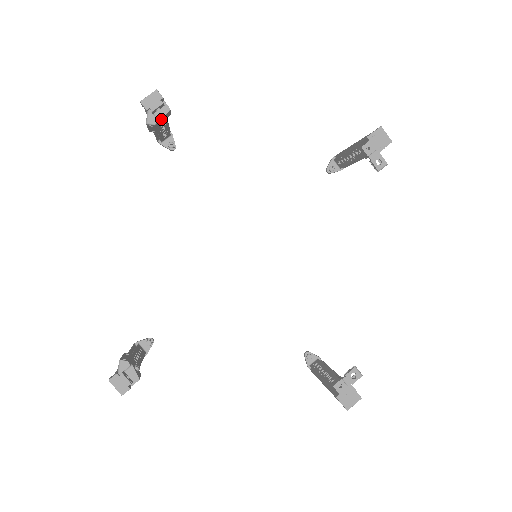
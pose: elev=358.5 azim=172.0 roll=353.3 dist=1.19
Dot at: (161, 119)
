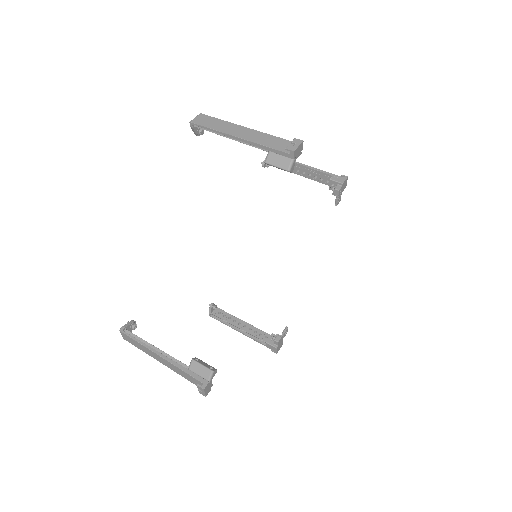
Dot at: occluded
